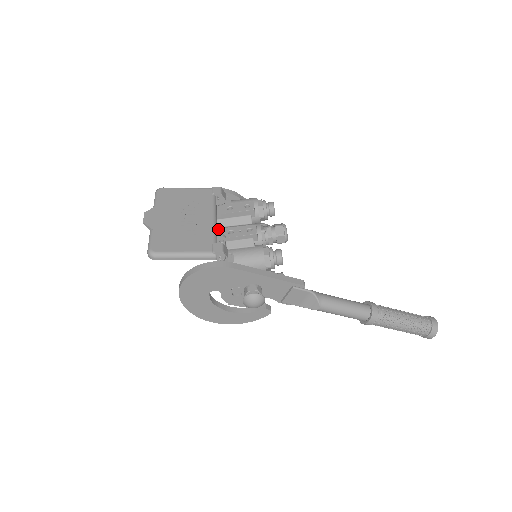
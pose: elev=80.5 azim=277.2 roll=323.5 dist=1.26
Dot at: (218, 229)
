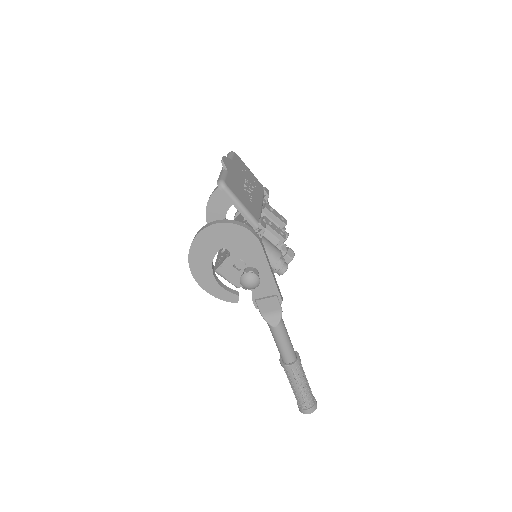
Dot at: occluded
